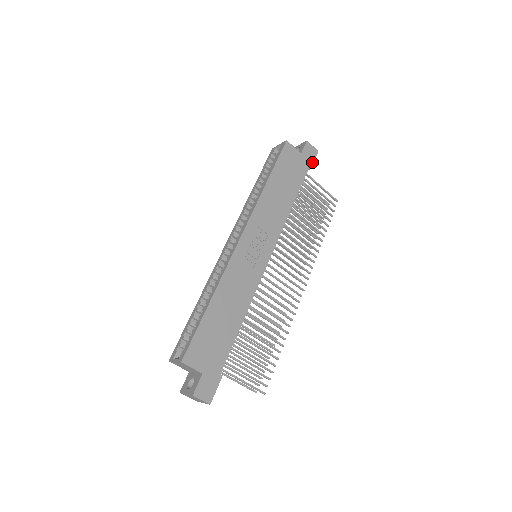
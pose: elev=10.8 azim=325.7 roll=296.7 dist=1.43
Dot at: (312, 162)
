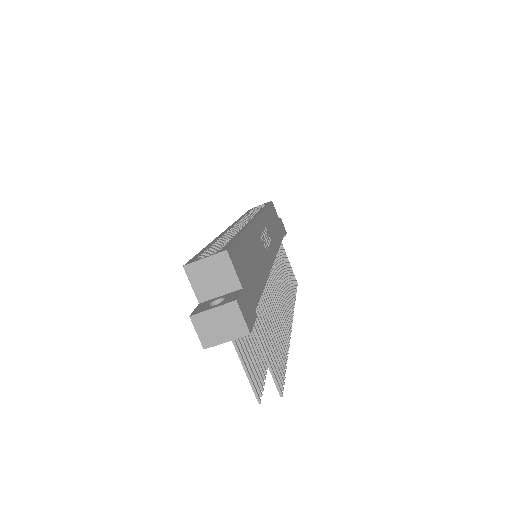
Dot at: (285, 234)
